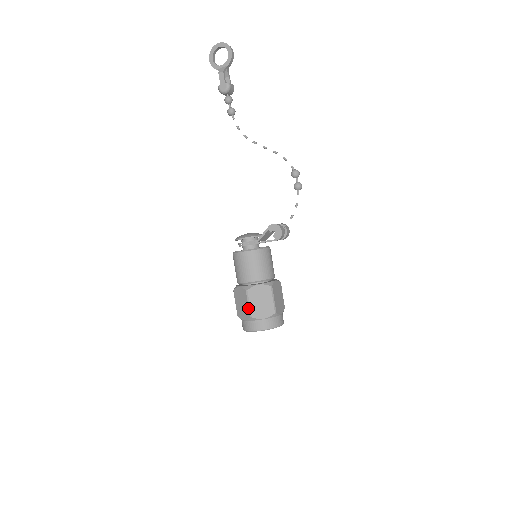
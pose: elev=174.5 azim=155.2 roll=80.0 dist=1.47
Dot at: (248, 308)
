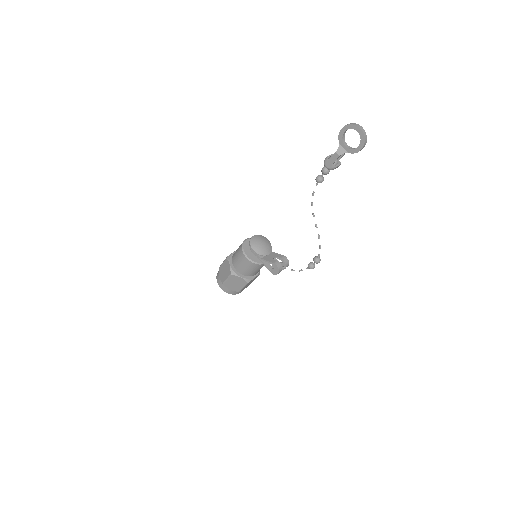
Dot at: (225, 280)
